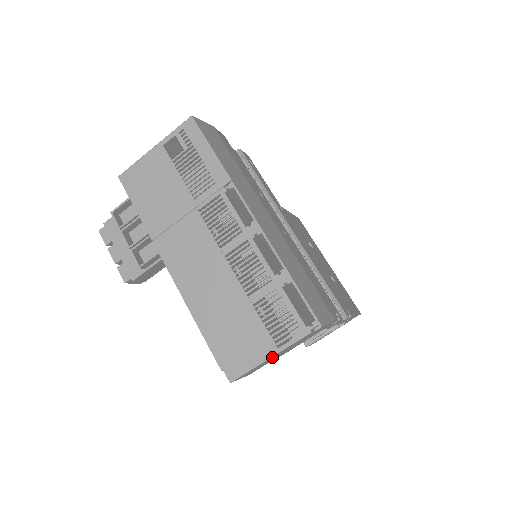
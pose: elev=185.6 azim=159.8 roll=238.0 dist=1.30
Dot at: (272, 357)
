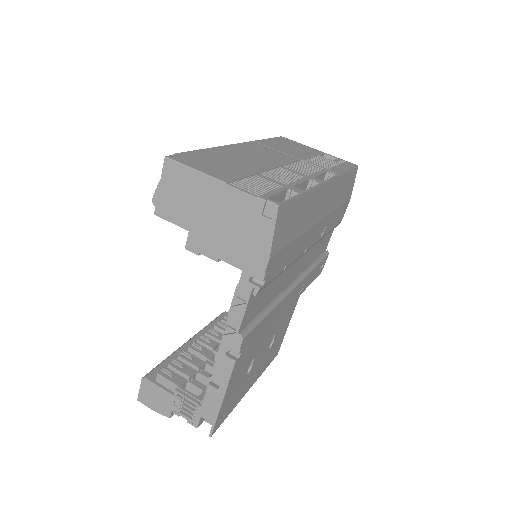
Dot at: (212, 186)
